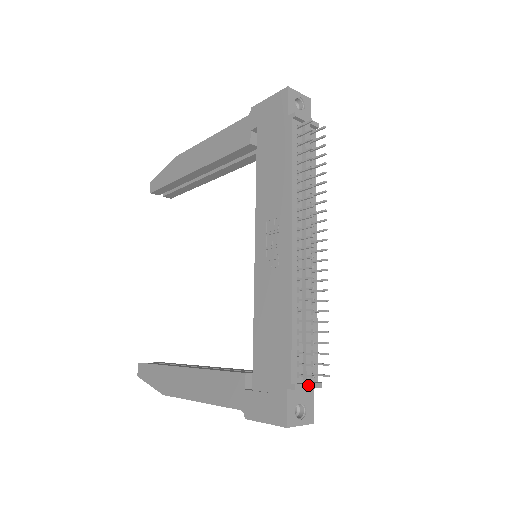
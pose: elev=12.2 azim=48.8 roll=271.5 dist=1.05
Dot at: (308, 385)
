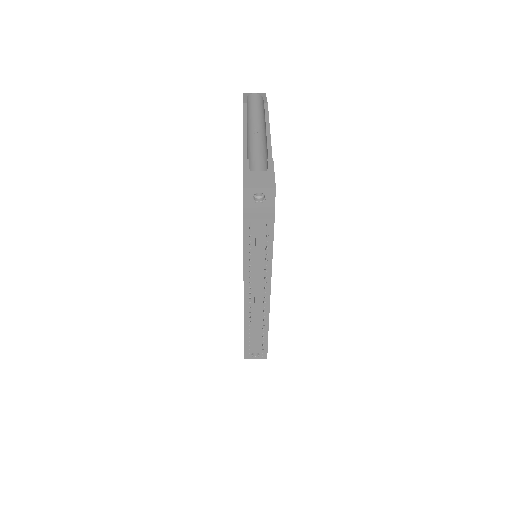
Dot at: (255, 352)
